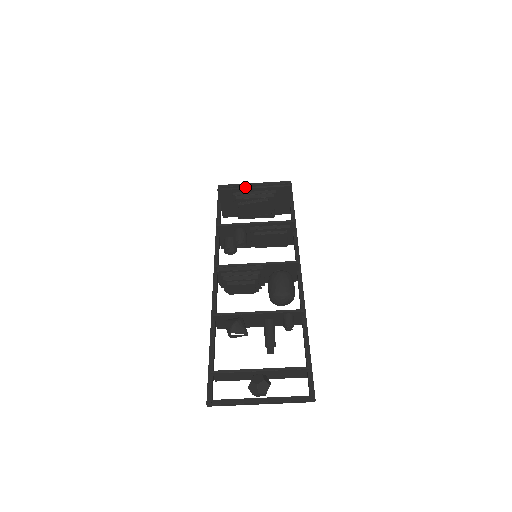
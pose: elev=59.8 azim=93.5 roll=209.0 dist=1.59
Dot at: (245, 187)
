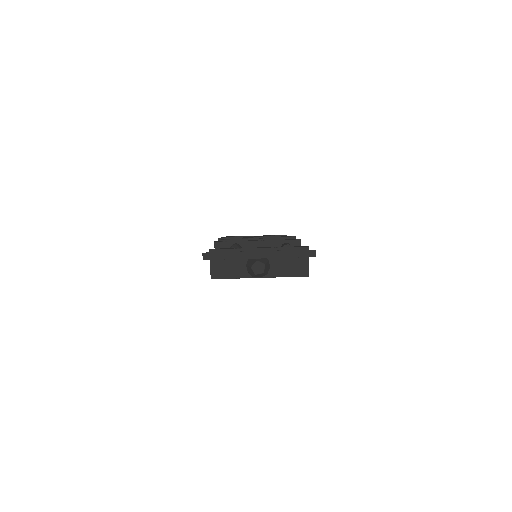
Dot at: (248, 236)
